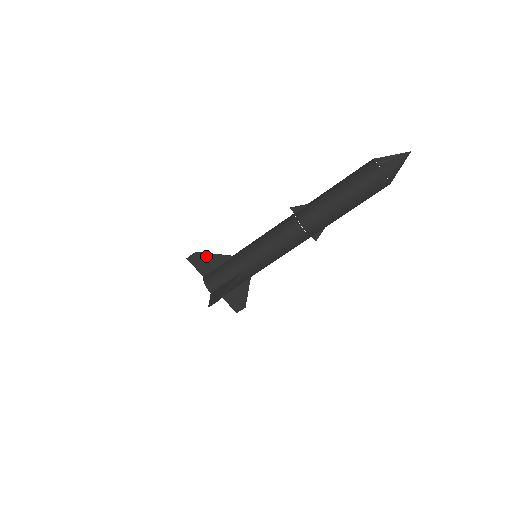
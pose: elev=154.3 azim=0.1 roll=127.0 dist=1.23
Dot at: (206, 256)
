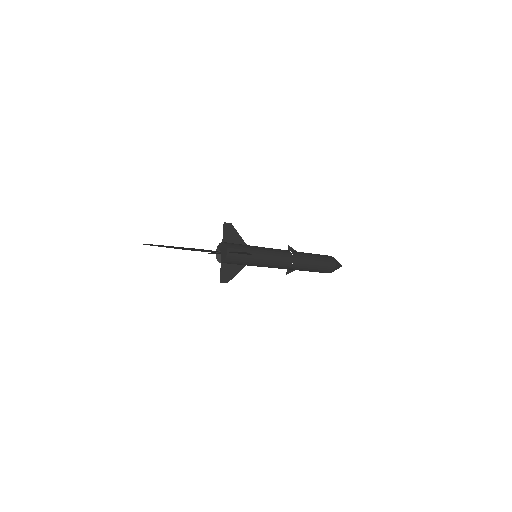
Dot at: (234, 231)
